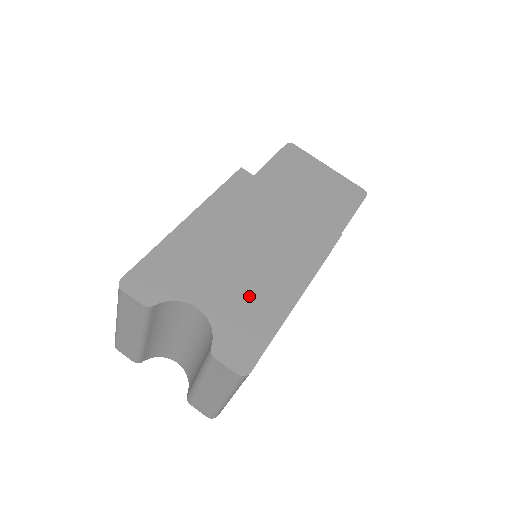
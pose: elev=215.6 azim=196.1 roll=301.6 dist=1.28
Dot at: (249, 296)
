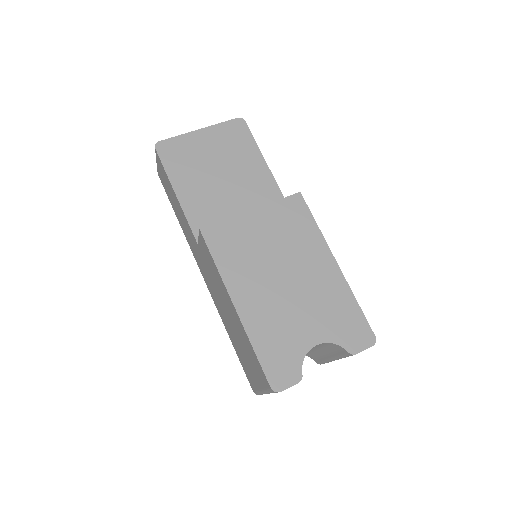
Dot at: (322, 302)
